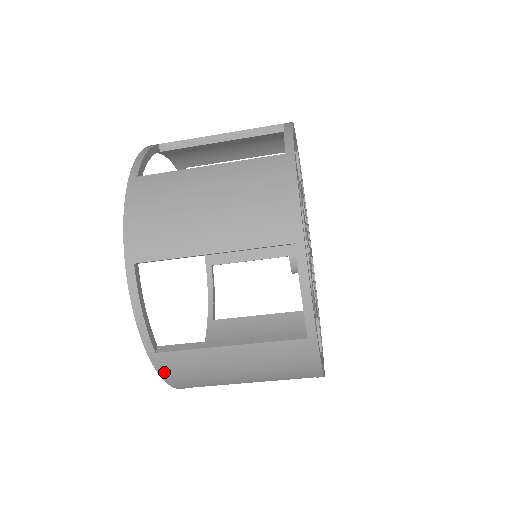
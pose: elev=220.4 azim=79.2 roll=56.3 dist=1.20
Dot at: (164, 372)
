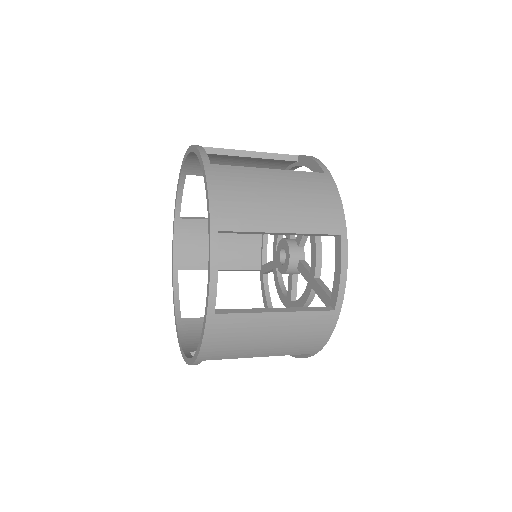
Dot at: (209, 336)
